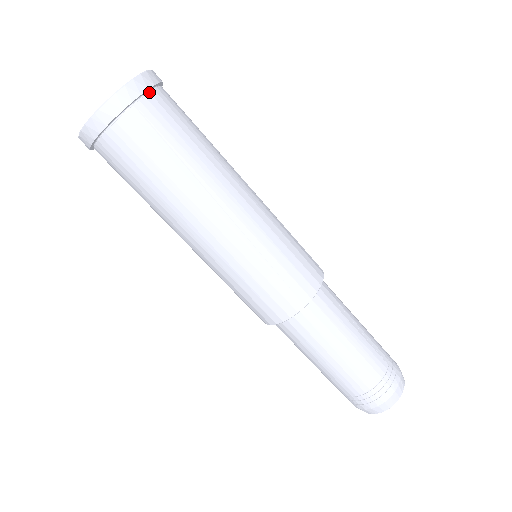
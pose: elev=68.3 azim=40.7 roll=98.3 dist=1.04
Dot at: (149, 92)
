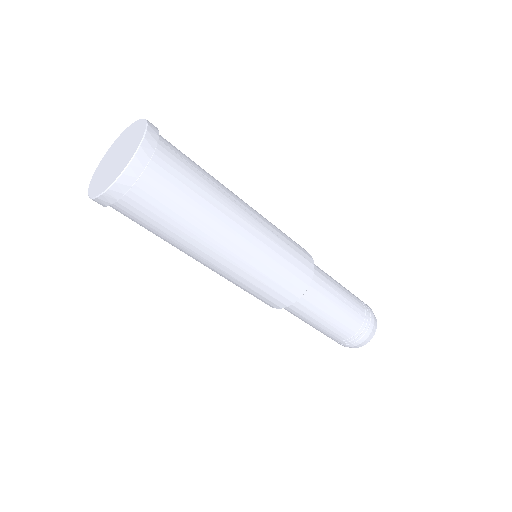
Dot at: (151, 159)
